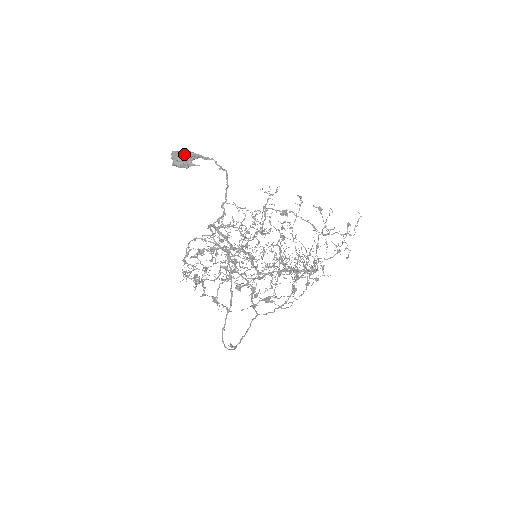
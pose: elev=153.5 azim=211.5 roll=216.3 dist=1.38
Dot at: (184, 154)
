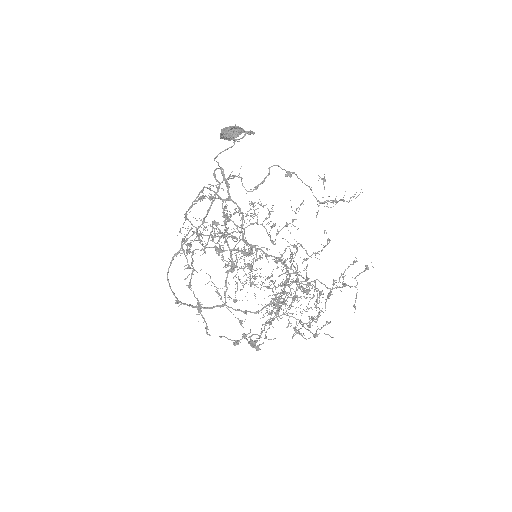
Dot at: (232, 127)
